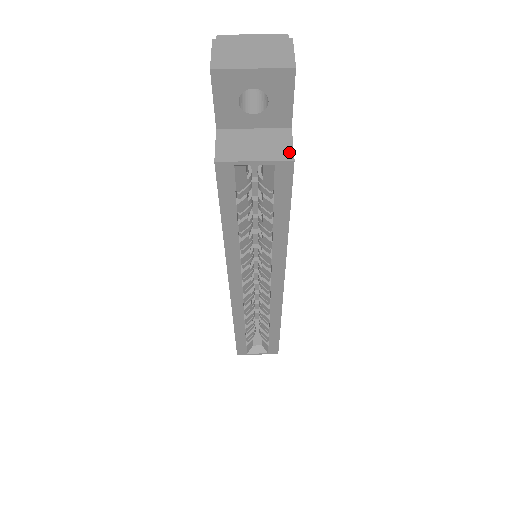
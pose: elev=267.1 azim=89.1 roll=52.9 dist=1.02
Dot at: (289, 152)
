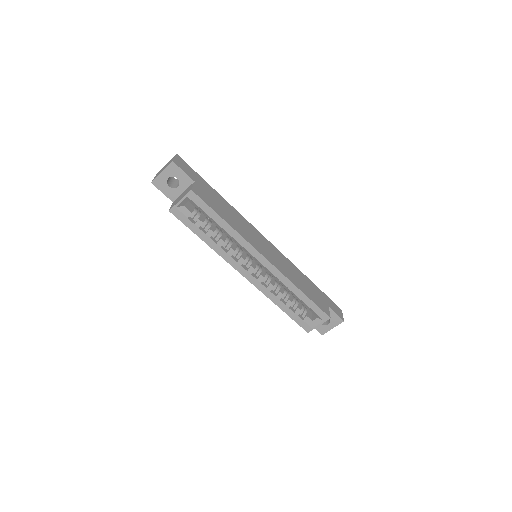
Dot at: (191, 189)
